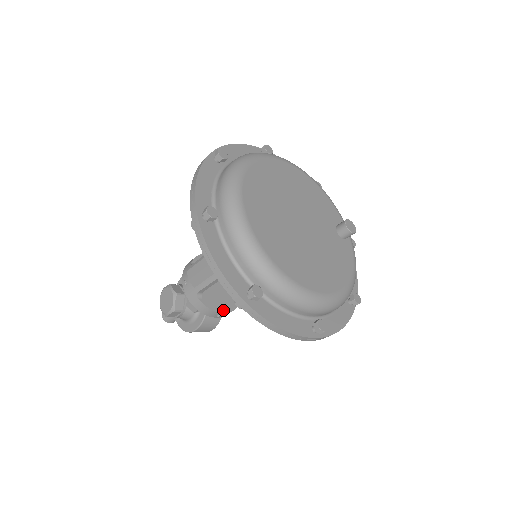
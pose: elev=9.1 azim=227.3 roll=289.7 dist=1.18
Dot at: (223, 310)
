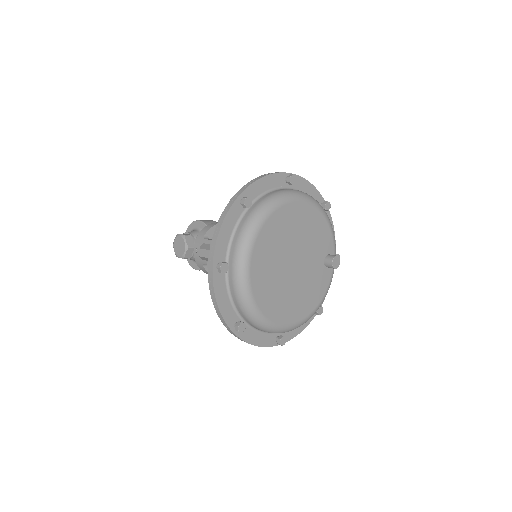
Dot at: occluded
